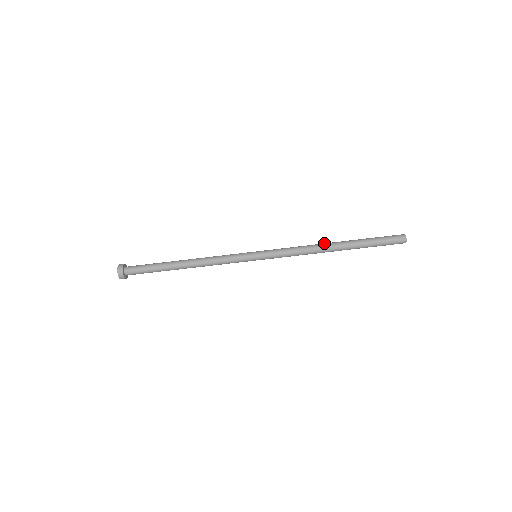
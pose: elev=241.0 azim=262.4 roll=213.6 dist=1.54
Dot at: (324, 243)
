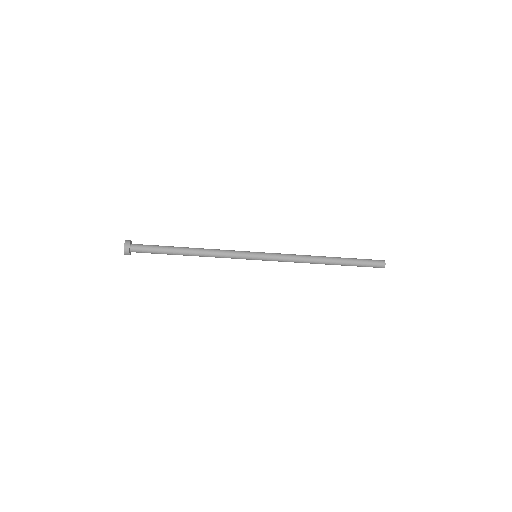
Dot at: (318, 261)
